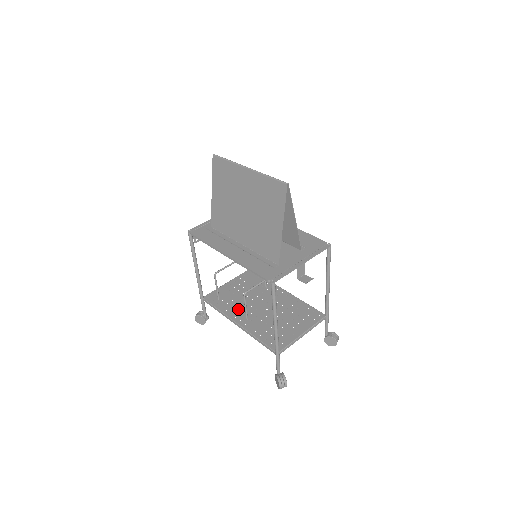
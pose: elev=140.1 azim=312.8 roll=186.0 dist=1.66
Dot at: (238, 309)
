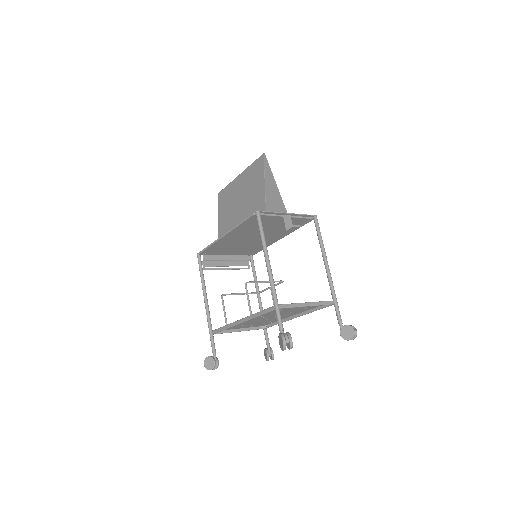
Dot at: occluded
